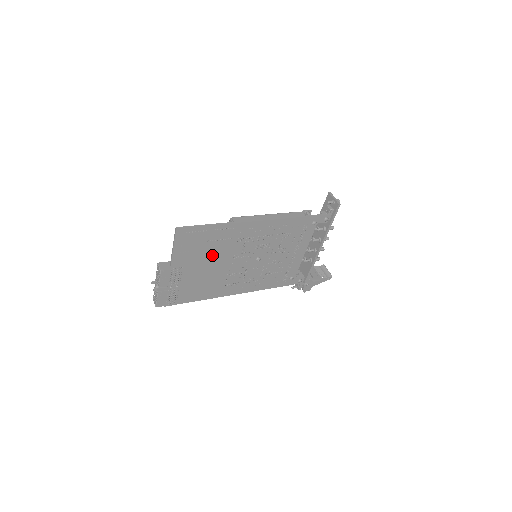
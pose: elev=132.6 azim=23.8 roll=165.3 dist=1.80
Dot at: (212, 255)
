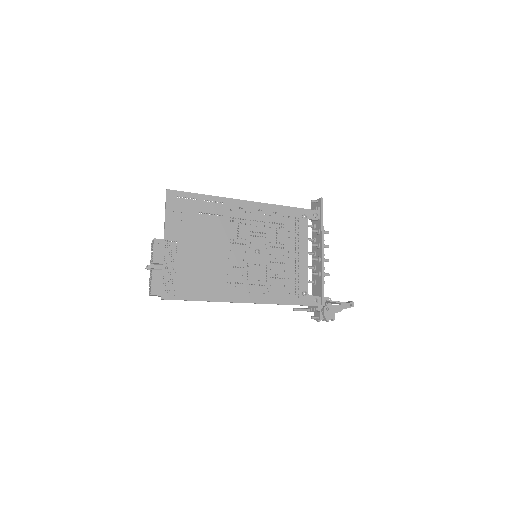
Dot at: (206, 233)
